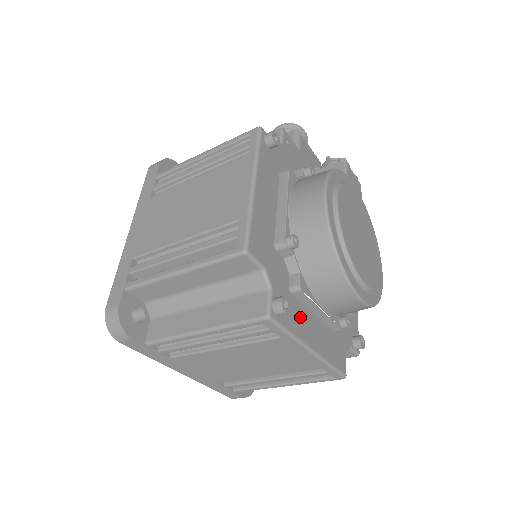
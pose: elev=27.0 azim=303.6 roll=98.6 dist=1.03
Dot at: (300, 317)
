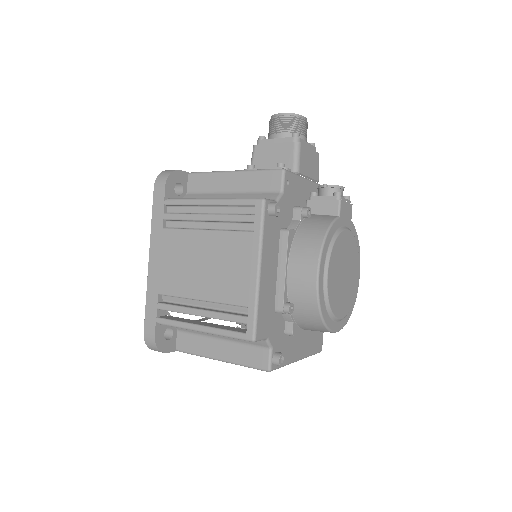
Dot at: (291, 346)
